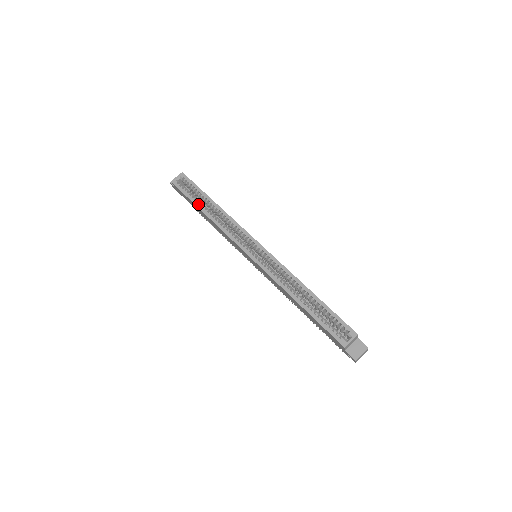
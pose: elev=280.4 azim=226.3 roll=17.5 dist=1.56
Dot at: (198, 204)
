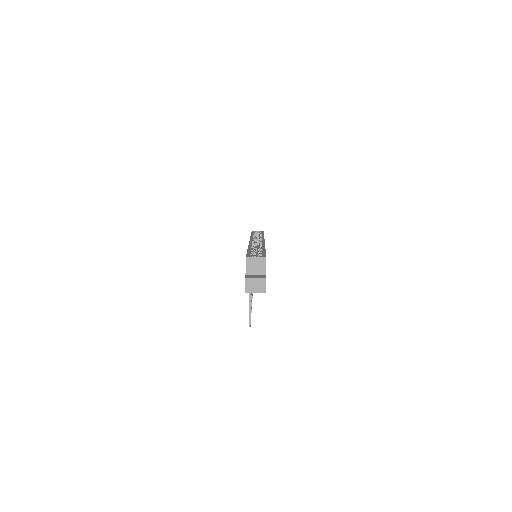
Dot at: occluded
